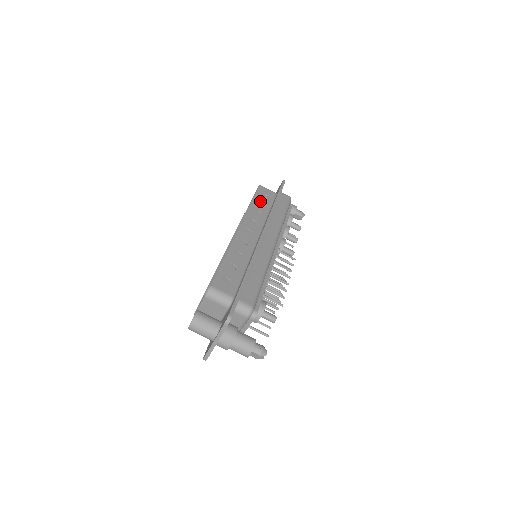
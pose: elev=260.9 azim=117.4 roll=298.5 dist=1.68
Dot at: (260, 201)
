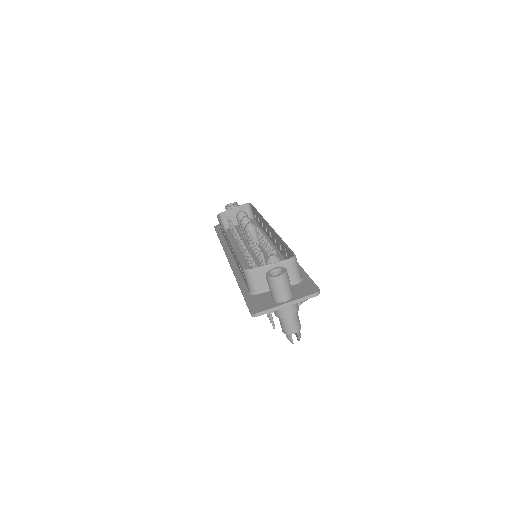
Dot at: occluded
